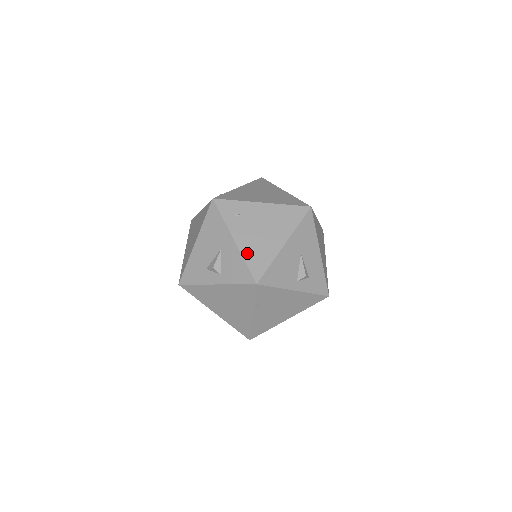
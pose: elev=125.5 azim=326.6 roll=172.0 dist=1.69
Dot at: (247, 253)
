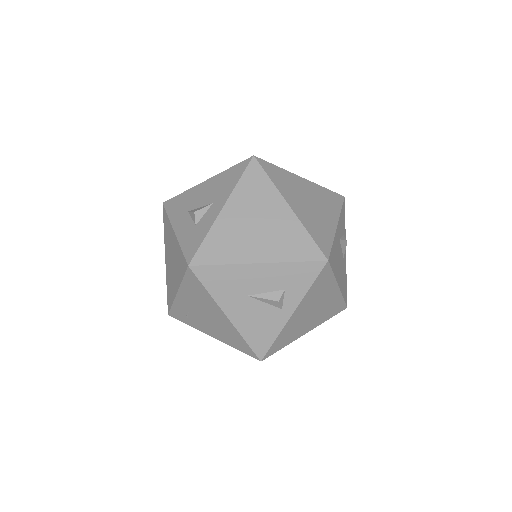
Dot at: (227, 342)
